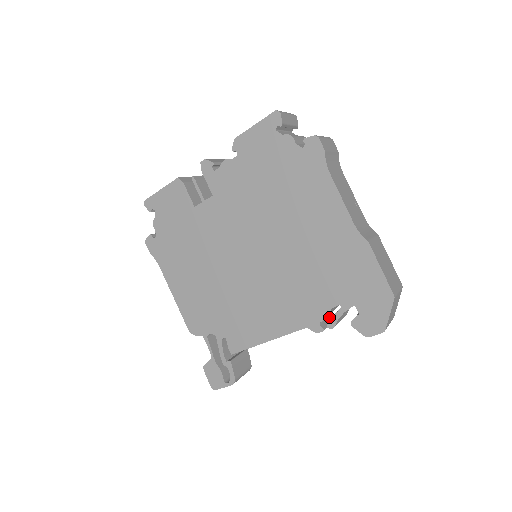
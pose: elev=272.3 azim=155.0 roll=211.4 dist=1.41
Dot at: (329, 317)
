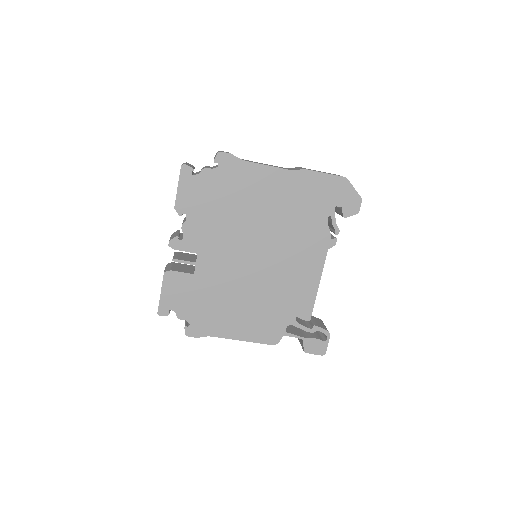
Dot at: occluded
